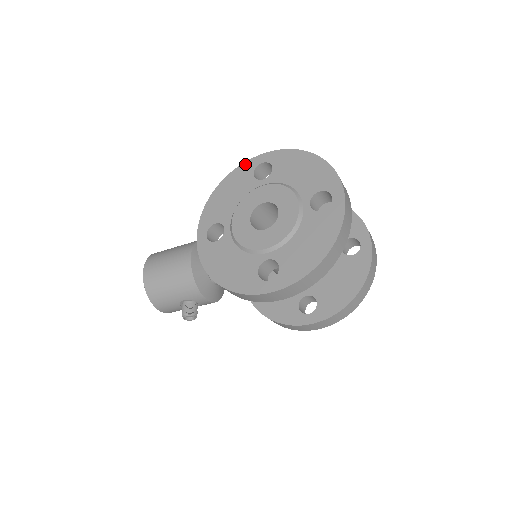
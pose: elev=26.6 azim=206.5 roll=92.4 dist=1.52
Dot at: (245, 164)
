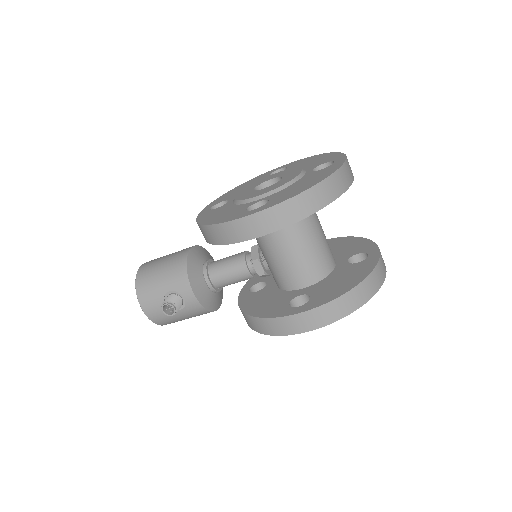
Dot at: (264, 173)
